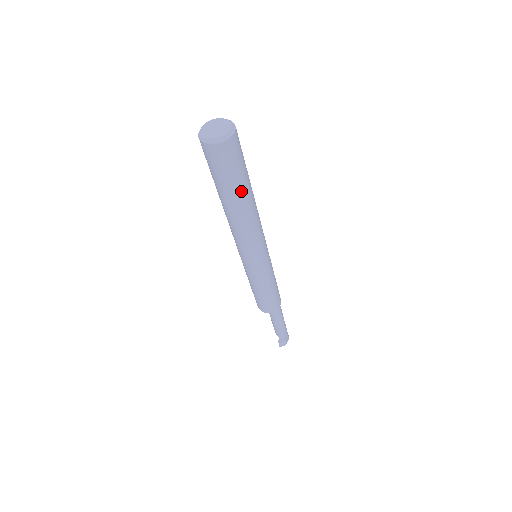
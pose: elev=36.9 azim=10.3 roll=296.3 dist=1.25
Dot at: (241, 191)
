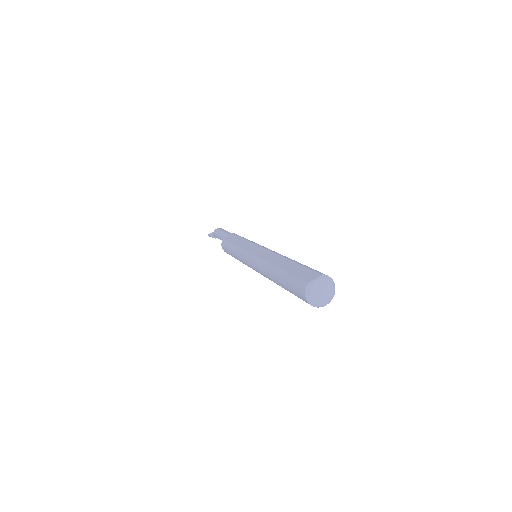
Dot at: occluded
